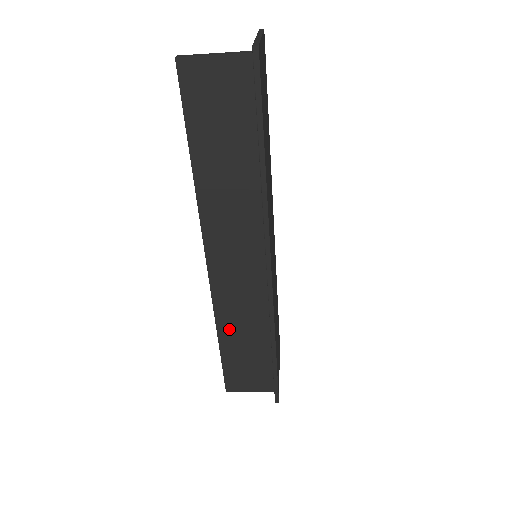
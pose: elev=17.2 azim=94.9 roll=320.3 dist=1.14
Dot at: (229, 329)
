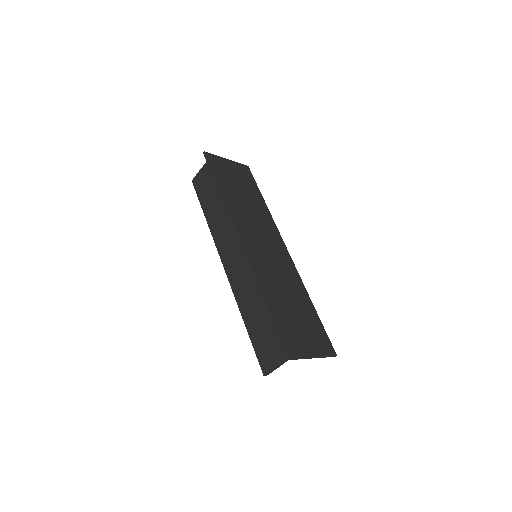
Dot at: (246, 308)
